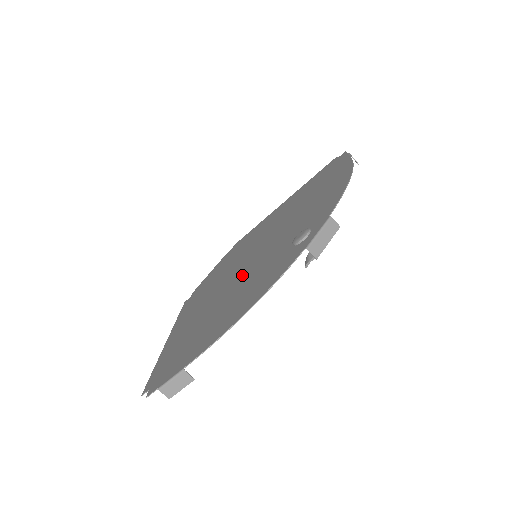
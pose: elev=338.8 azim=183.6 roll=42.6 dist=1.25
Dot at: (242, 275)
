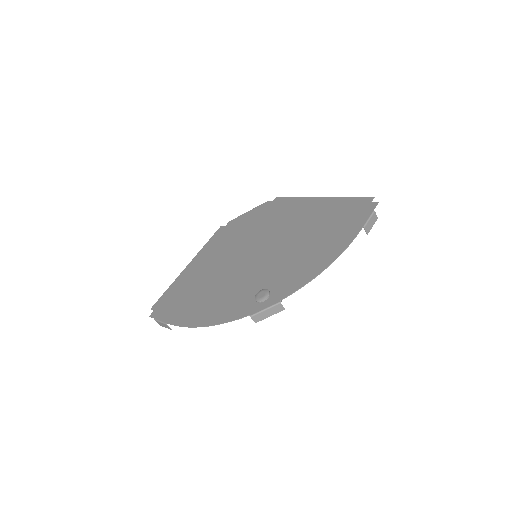
Dot at: (236, 269)
